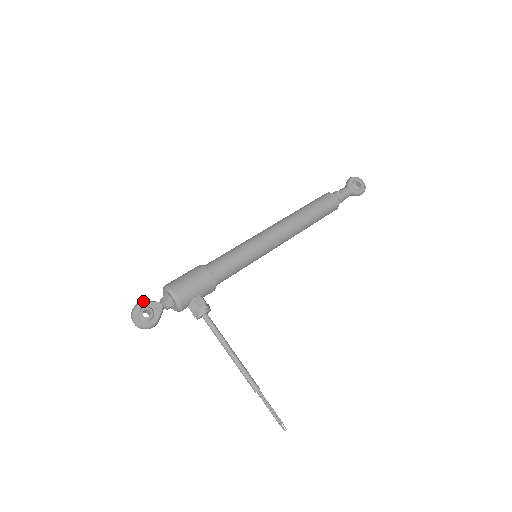
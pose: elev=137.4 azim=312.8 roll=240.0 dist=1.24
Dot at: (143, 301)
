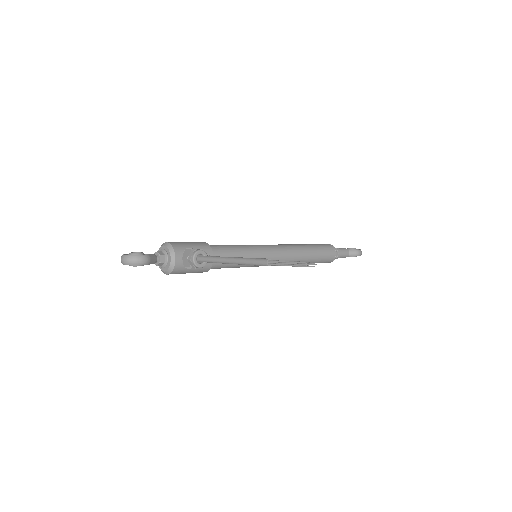
Dot at: occluded
